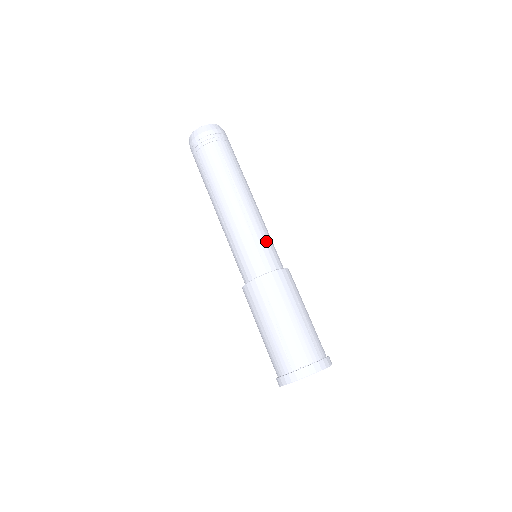
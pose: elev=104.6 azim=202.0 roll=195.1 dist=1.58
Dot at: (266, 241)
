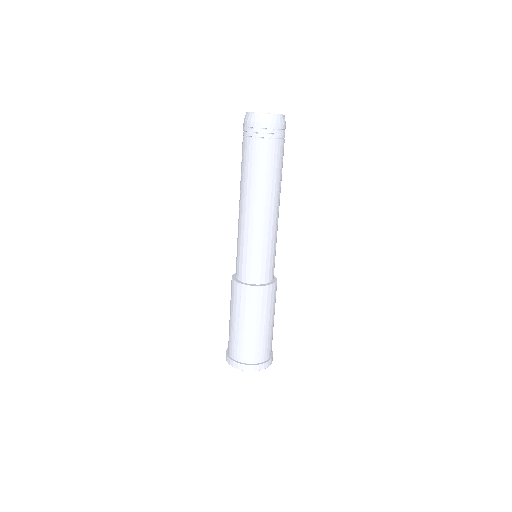
Dot at: (264, 256)
